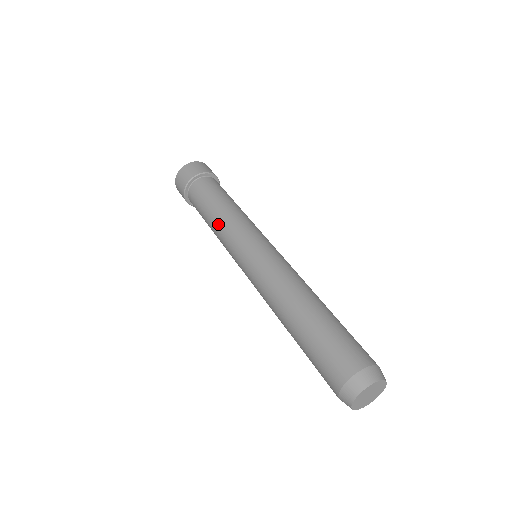
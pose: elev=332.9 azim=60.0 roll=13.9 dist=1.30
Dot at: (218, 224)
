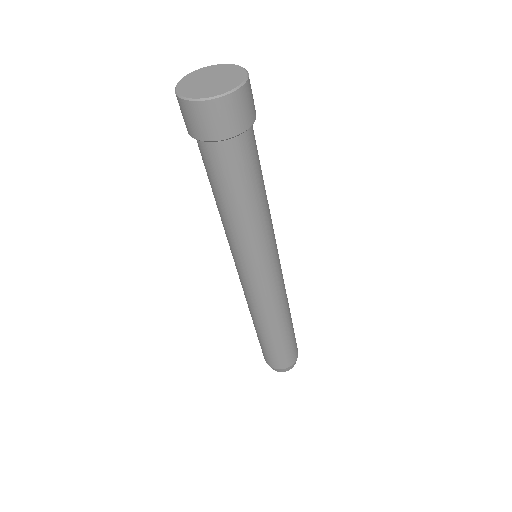
Dot at: (224, 225)
